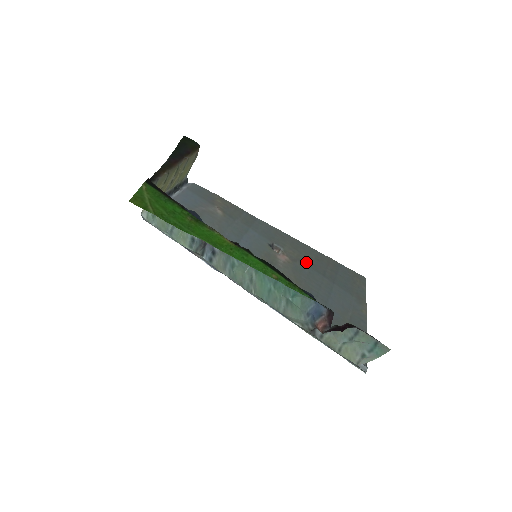
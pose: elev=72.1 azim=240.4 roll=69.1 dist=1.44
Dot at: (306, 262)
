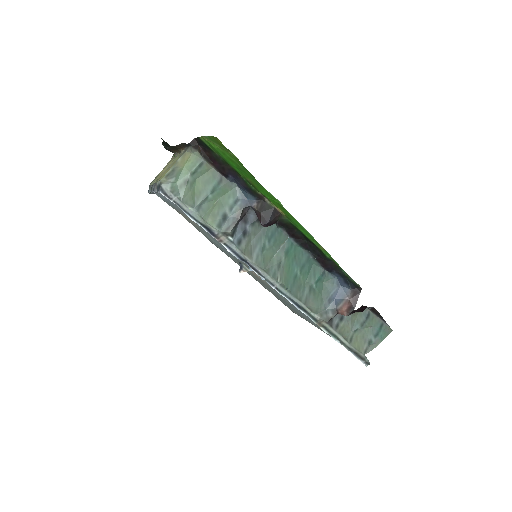
Dot at: occluded
